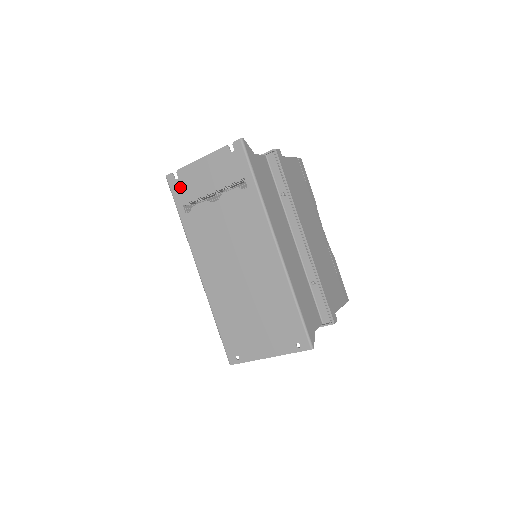
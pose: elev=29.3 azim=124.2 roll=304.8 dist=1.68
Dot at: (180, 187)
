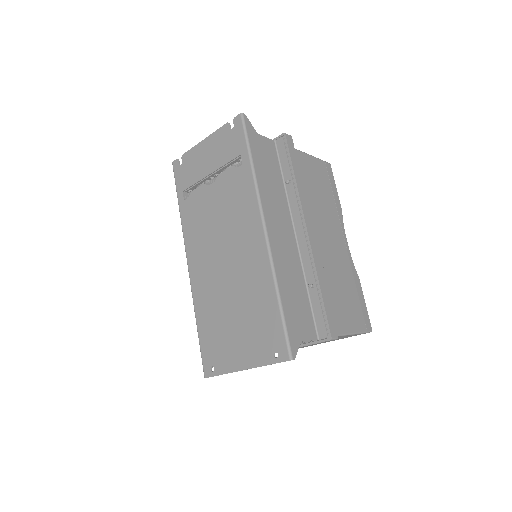
Dot at: (182, 172)
